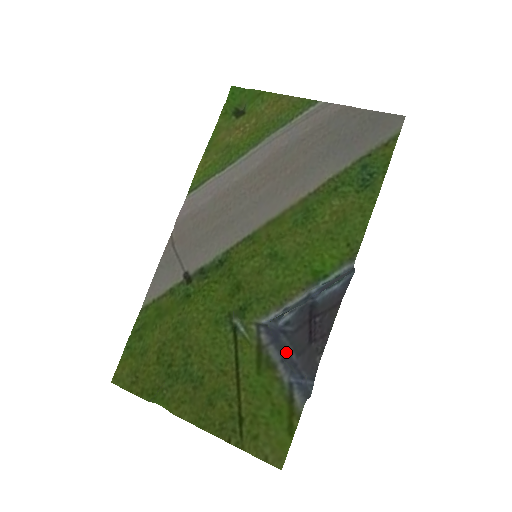
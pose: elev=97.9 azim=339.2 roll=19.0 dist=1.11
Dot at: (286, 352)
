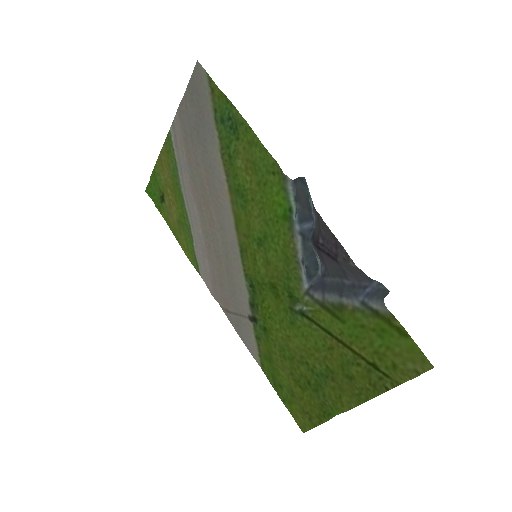
Dot at: (338, 286)
